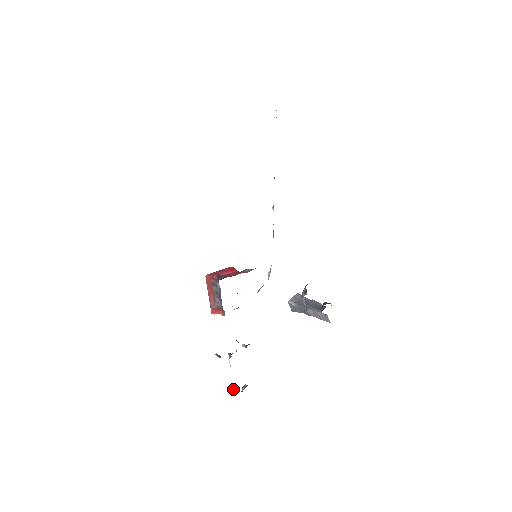
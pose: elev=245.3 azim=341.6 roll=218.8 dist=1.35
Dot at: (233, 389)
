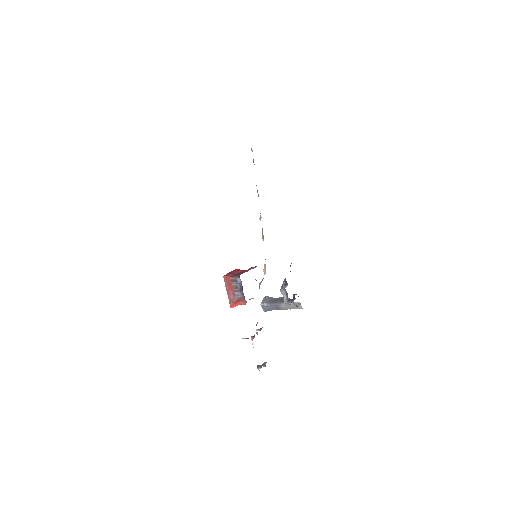
Dot at: (257, 368)
